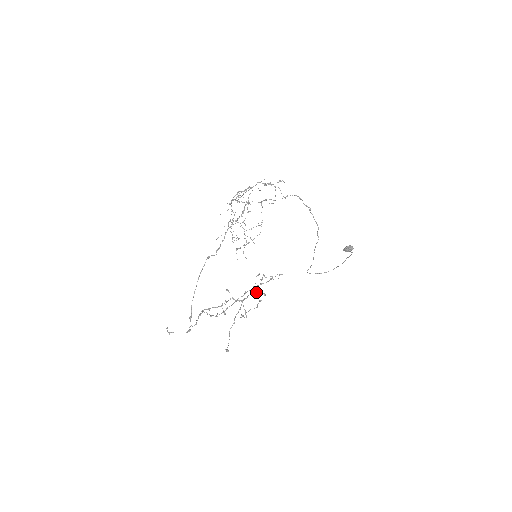
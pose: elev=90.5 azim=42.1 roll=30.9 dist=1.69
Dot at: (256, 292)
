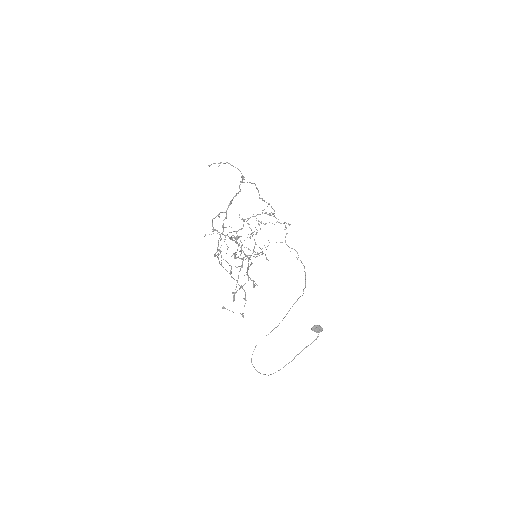
Dot at: (248, 275)
